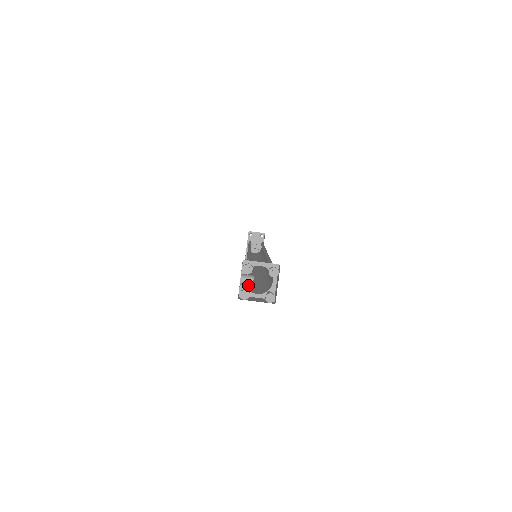
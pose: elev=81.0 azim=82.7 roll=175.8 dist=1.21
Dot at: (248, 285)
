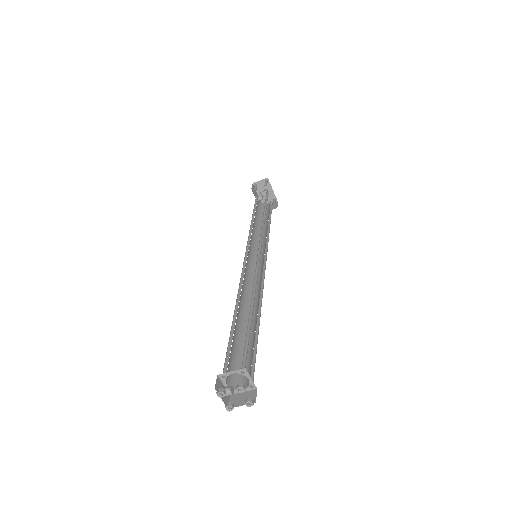
Dot at: (230, 394)
